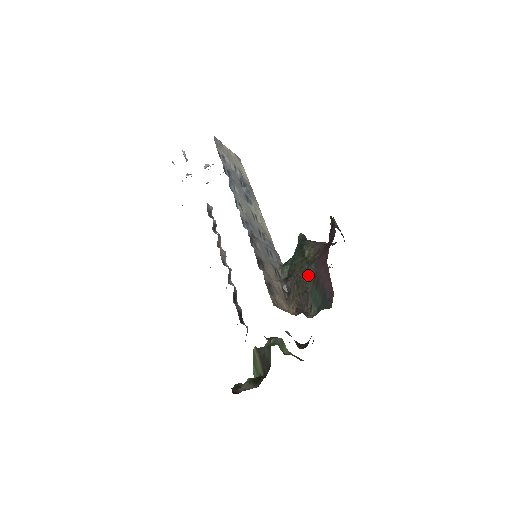
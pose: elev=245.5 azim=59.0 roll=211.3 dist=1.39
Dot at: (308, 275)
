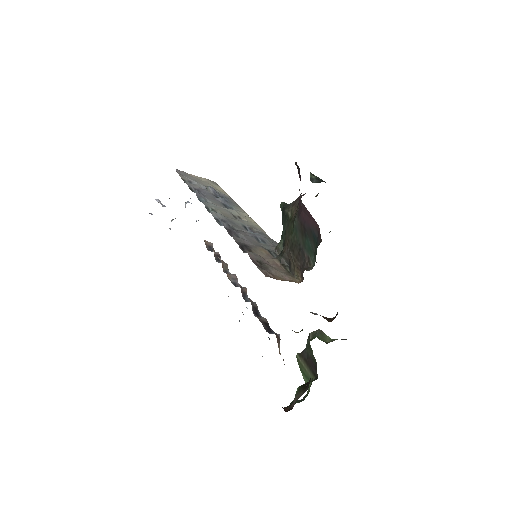
Dot at: (296, 231)
